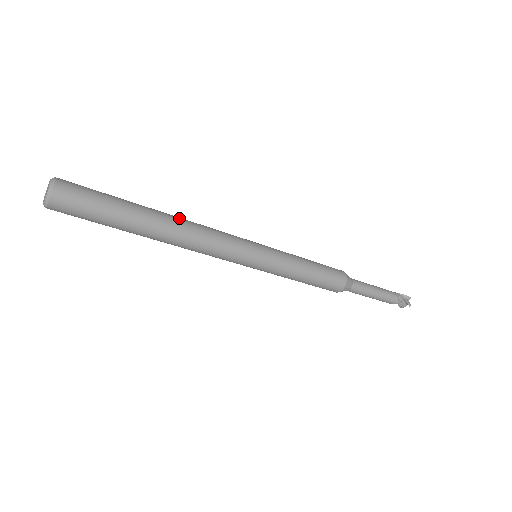
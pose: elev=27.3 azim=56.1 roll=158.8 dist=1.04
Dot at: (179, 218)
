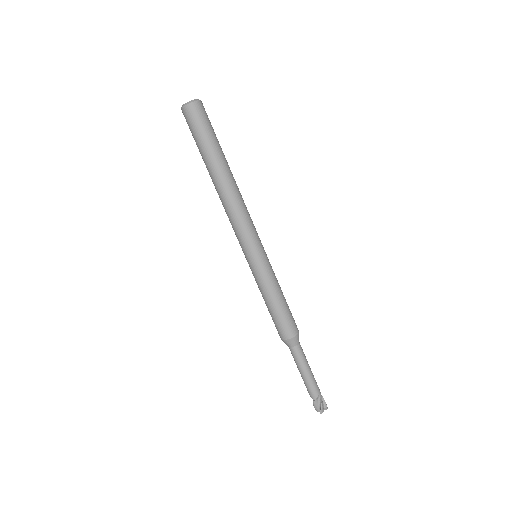
Dot at: occluded
